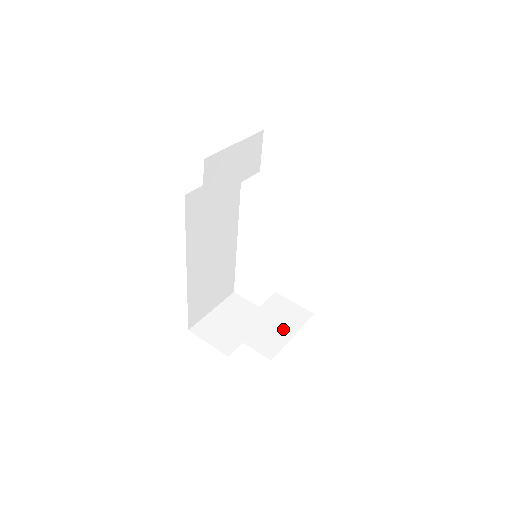
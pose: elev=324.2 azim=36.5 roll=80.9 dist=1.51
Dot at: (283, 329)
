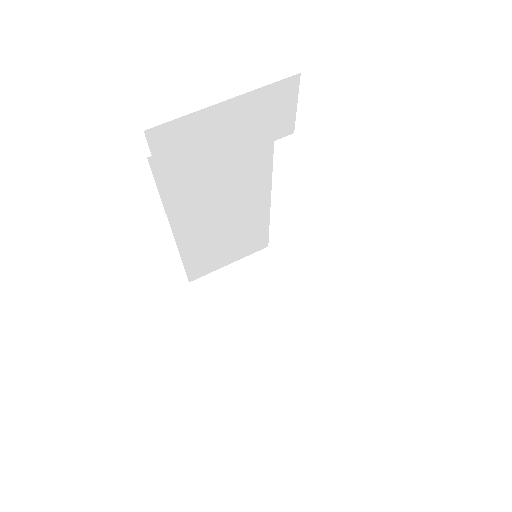
Dot at: (281, 343)
